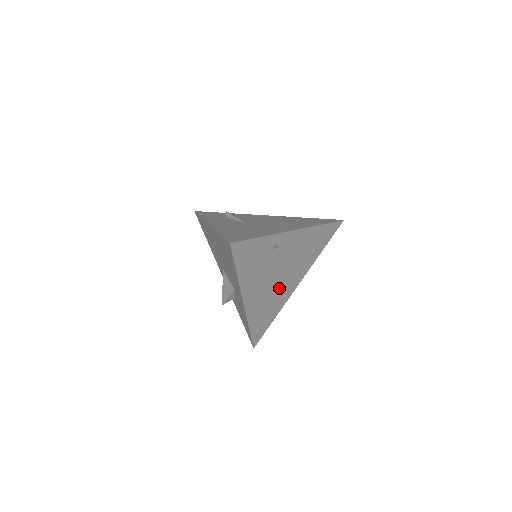
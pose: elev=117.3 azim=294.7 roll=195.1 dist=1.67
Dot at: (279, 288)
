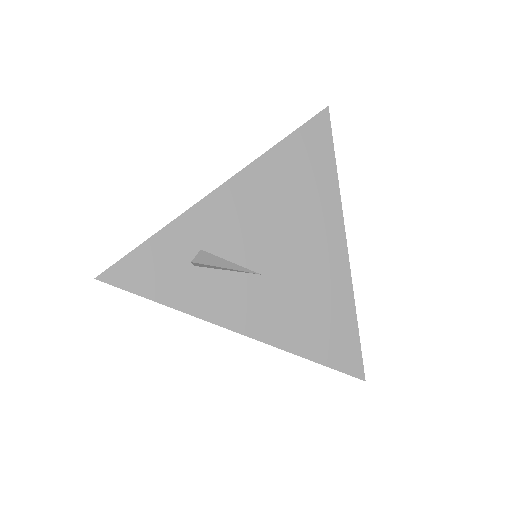
Dot at: occluded
